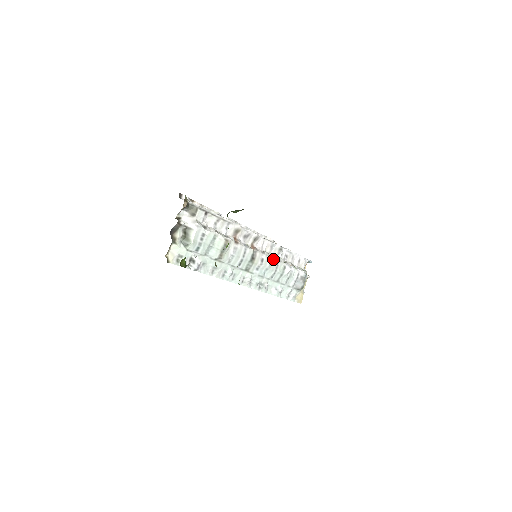
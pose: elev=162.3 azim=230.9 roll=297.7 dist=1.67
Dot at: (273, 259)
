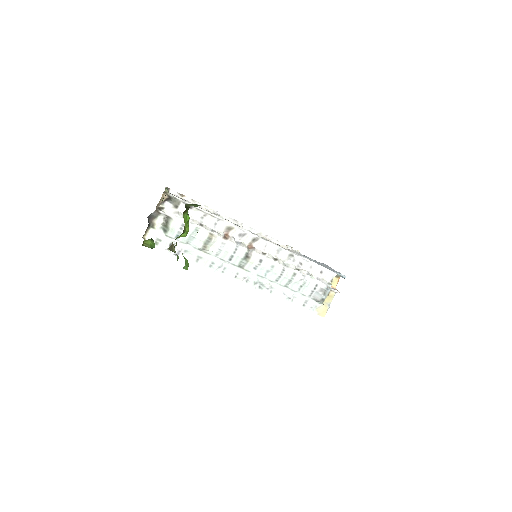
Dot at: (277, 263)
